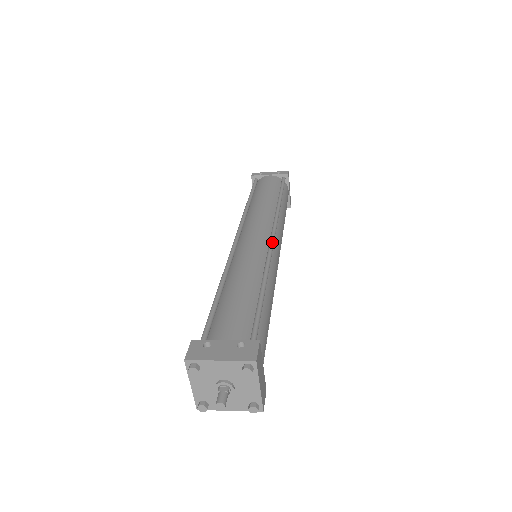
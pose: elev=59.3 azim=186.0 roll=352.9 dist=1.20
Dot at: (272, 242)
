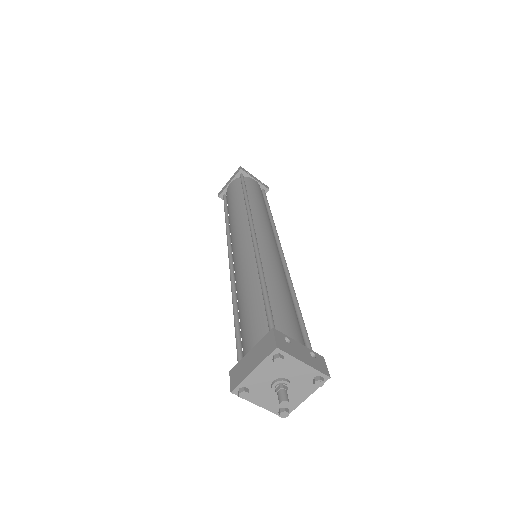
Dot at: occluded
